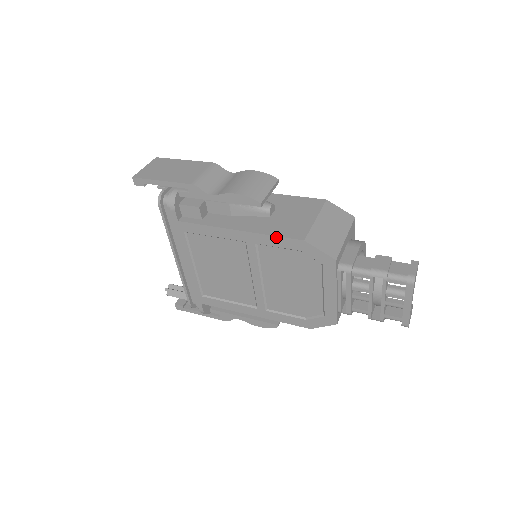
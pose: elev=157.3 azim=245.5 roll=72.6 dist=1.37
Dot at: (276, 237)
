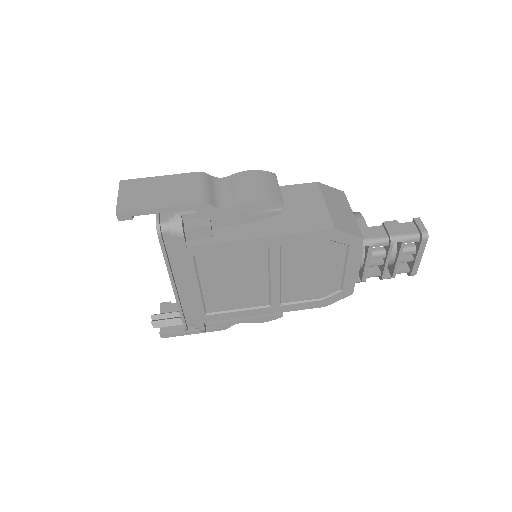
Dot at: (305, 233)
